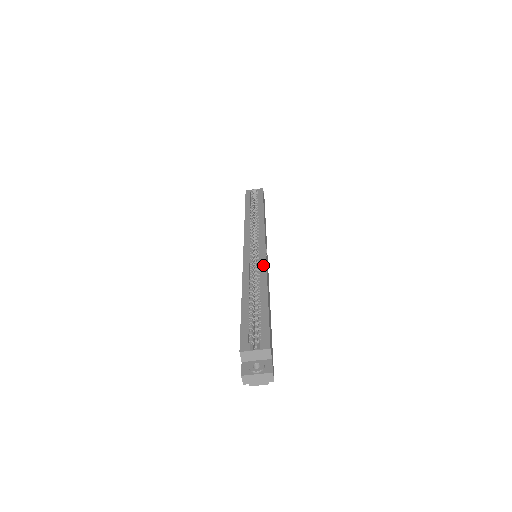
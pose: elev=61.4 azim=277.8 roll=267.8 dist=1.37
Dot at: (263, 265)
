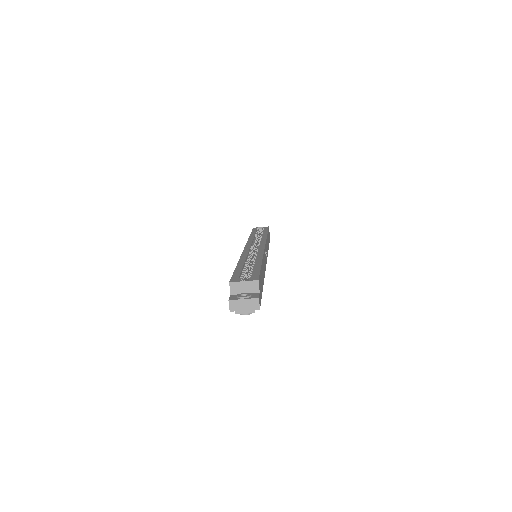
Dot at: (261, 251)
